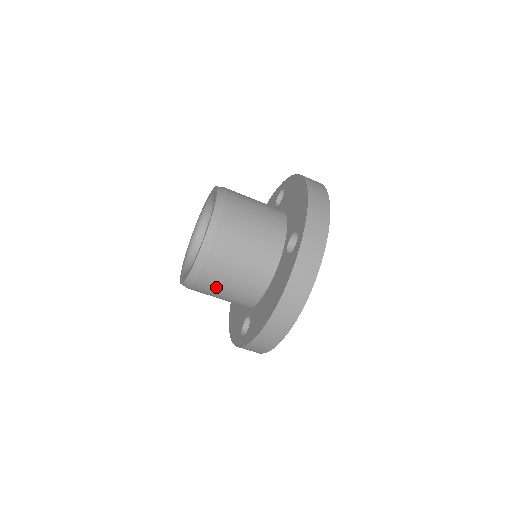
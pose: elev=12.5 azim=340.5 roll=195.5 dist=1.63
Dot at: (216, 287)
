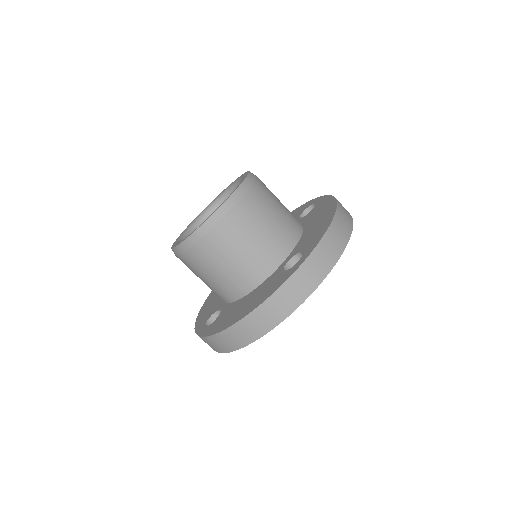
Dot at: (201, 268)
